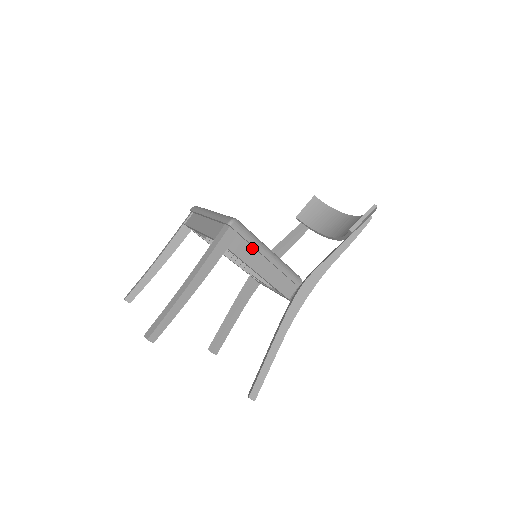
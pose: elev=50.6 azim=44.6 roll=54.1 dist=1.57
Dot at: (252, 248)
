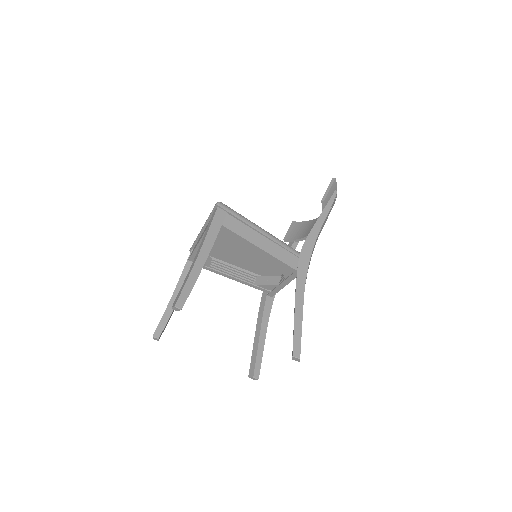
Dot at: (244, 225)
